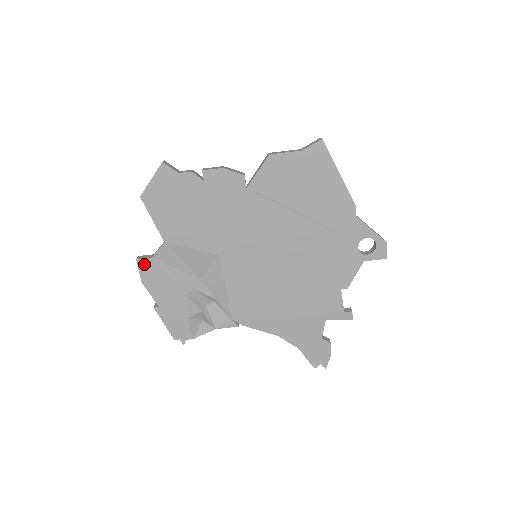
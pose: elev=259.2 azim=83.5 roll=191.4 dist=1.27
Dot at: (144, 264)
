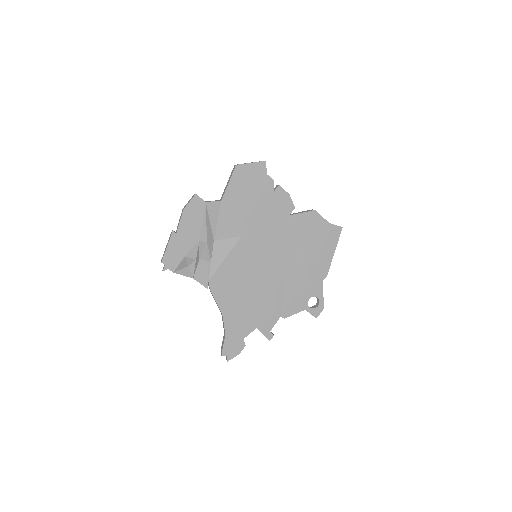
Dot at: (197, 201)
